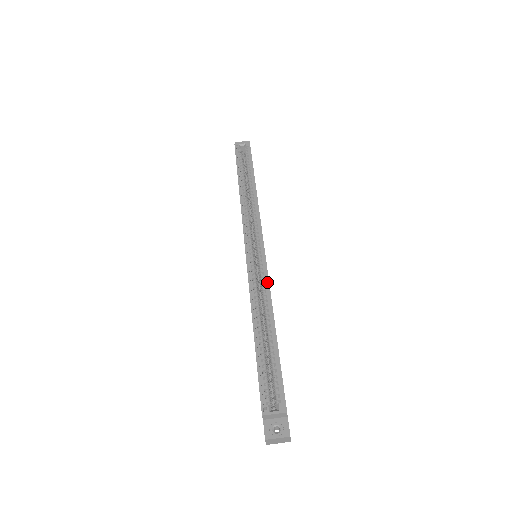
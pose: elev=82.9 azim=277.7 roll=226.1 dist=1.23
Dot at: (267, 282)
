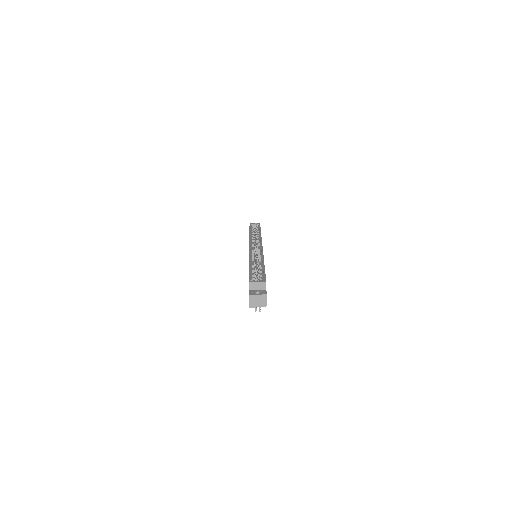
Dot at: (262, 253)
